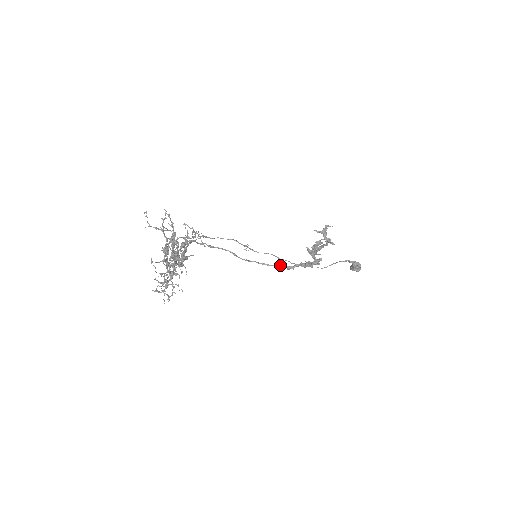
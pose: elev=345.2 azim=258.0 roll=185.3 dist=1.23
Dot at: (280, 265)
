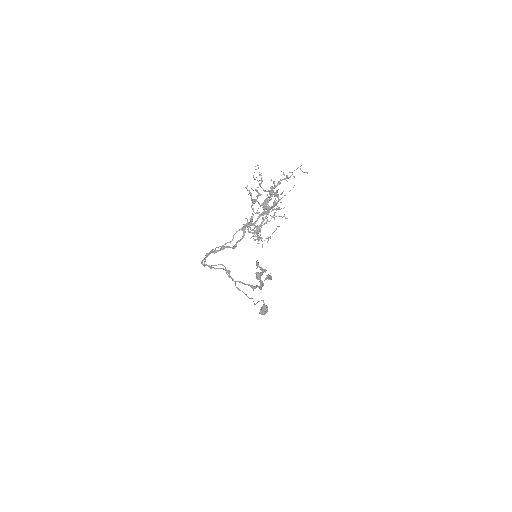
Dot at: occluded
